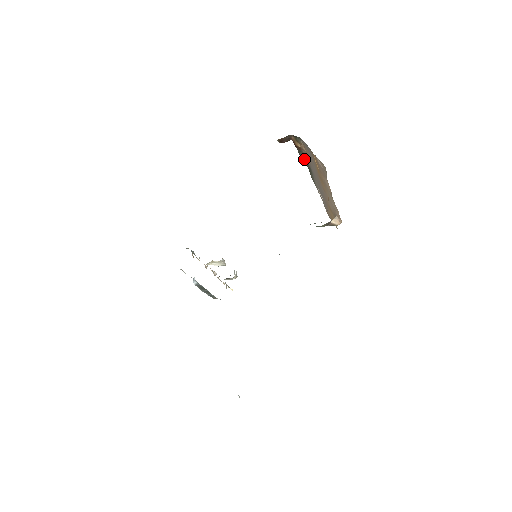
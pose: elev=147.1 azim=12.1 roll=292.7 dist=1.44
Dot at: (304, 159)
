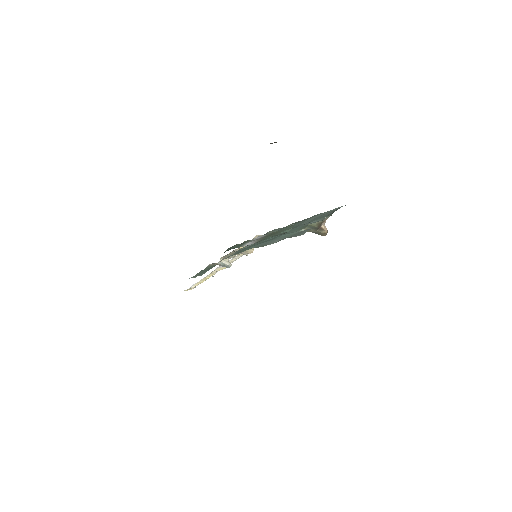
Dot at: occluded
